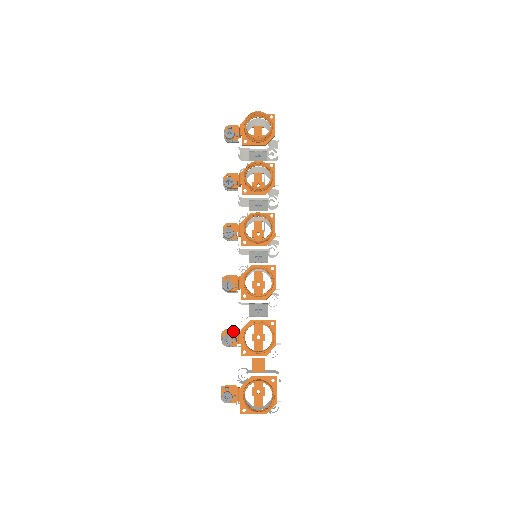
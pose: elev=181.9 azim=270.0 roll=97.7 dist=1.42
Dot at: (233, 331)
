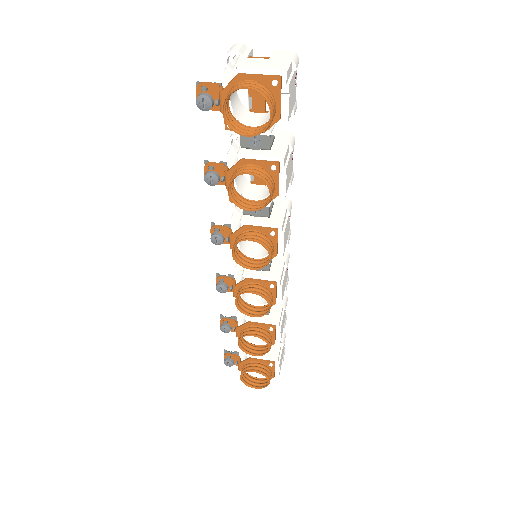
Dot at: (231, 322)
